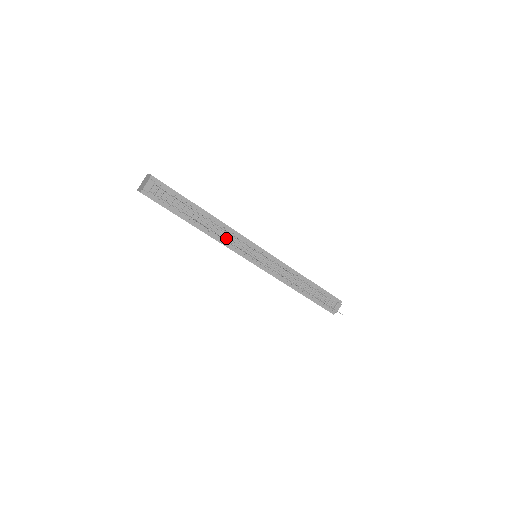
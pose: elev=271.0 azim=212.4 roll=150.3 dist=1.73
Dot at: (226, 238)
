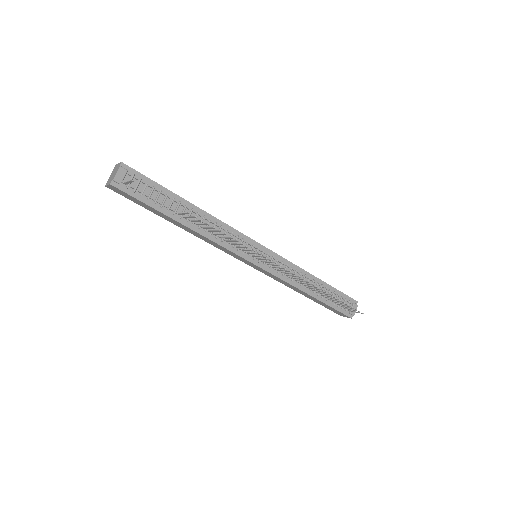
Dot at: (220, 235)
